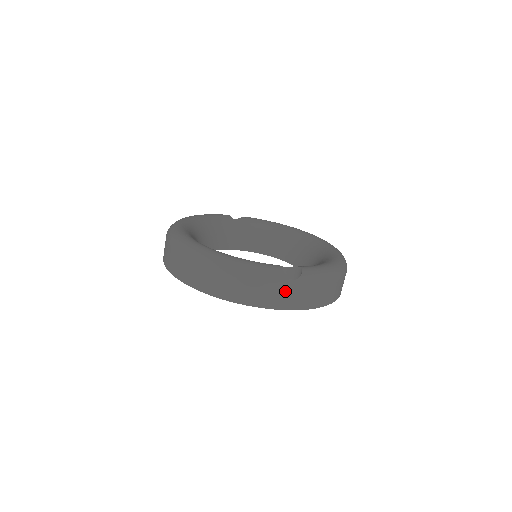
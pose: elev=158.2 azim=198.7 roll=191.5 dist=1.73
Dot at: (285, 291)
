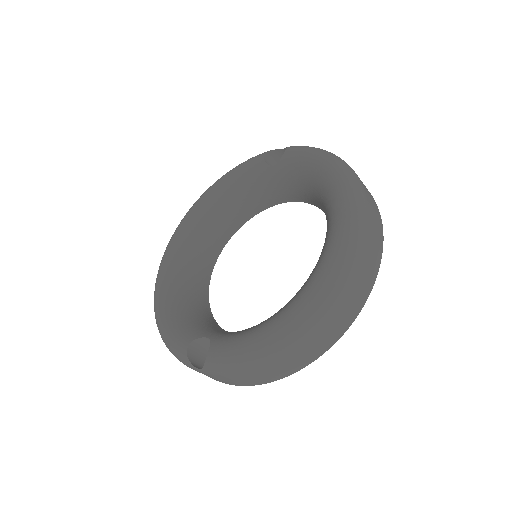
Dot at: occluded
